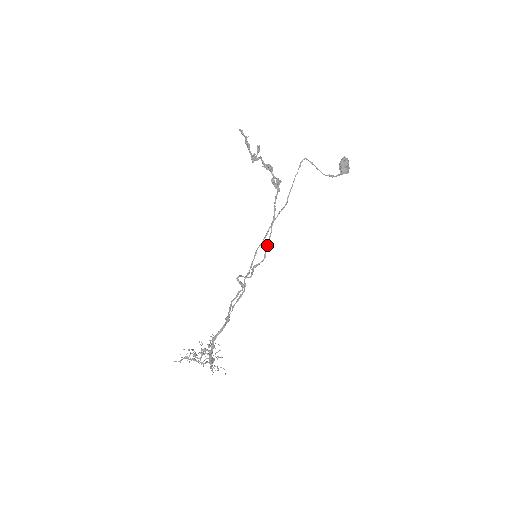
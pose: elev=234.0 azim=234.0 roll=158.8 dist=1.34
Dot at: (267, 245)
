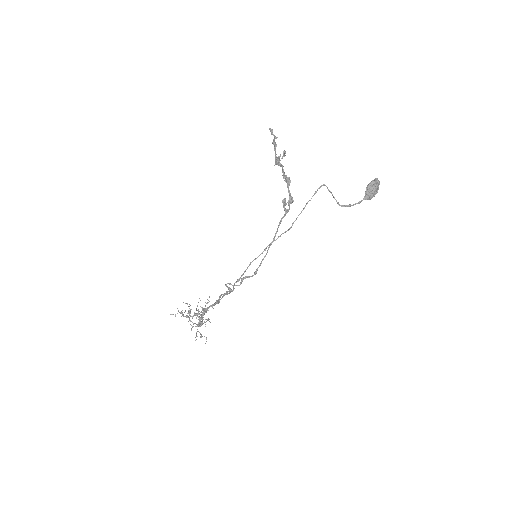
Dot at: (260, 264)
